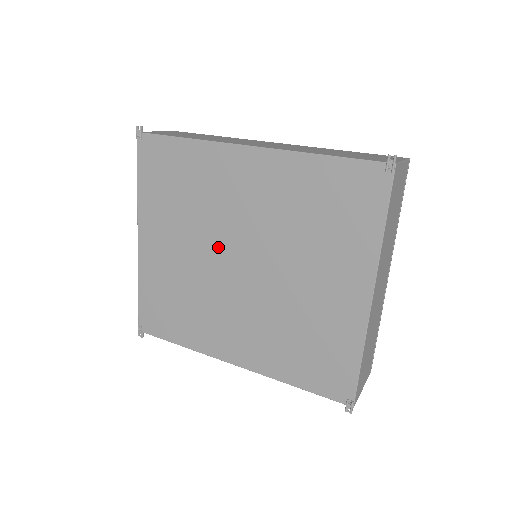
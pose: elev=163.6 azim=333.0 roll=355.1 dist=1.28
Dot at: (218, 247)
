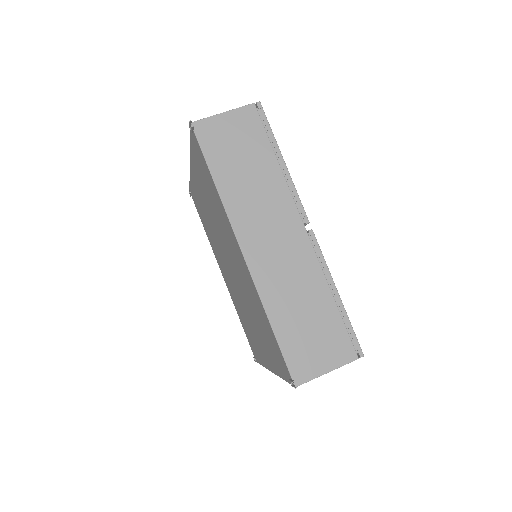
Dot at: (222, 243)
